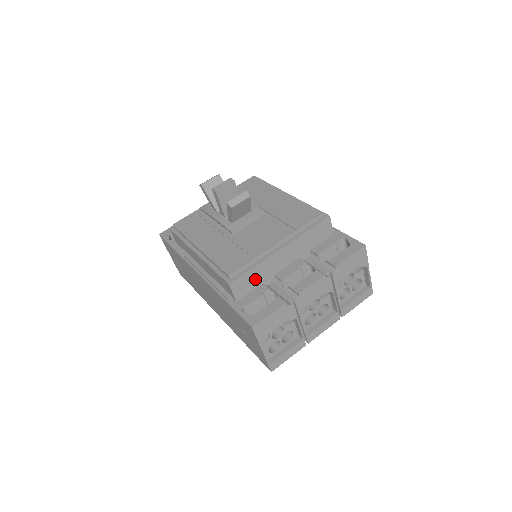
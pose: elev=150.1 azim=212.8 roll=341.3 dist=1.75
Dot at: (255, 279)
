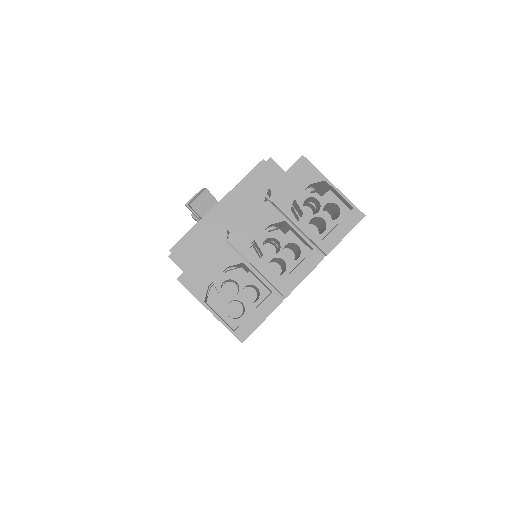
Dot at: (201, 246)
